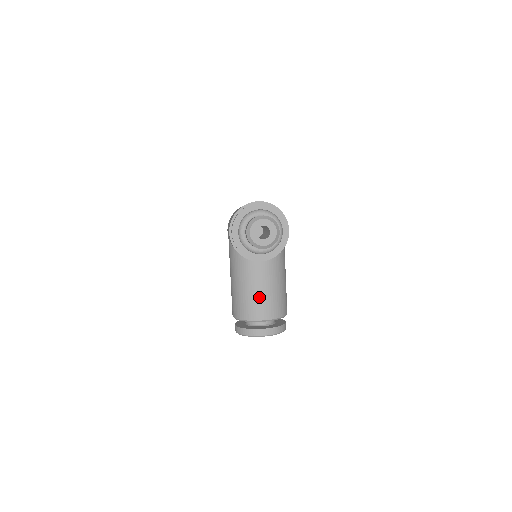
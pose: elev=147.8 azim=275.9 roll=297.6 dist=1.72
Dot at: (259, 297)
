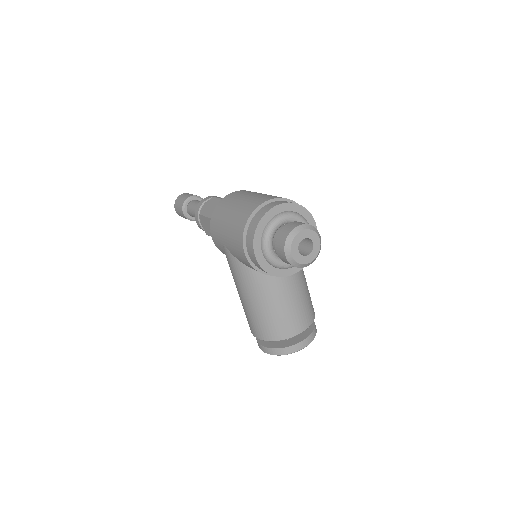
Dot at: (291, 310)
